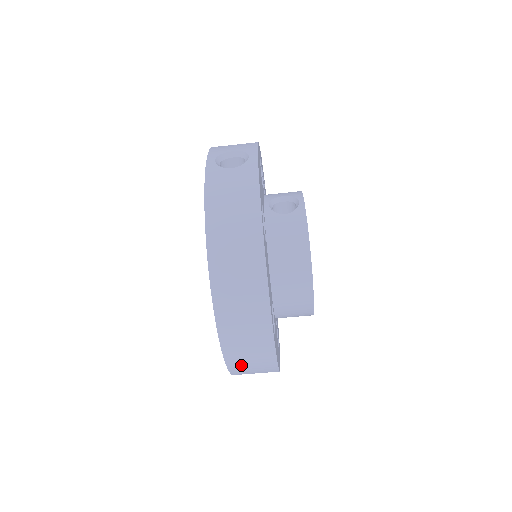
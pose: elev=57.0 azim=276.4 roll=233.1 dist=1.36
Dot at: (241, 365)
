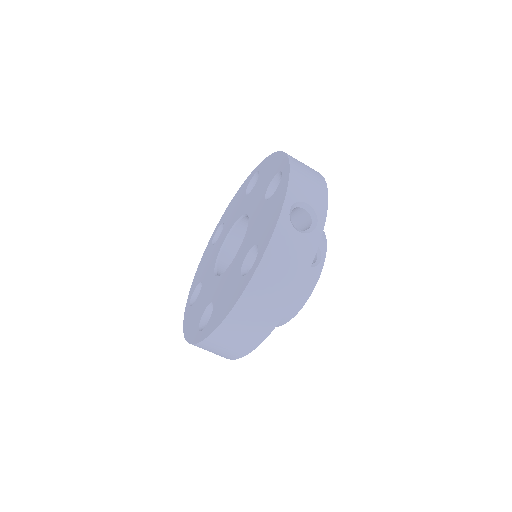
Dot at: occluded
